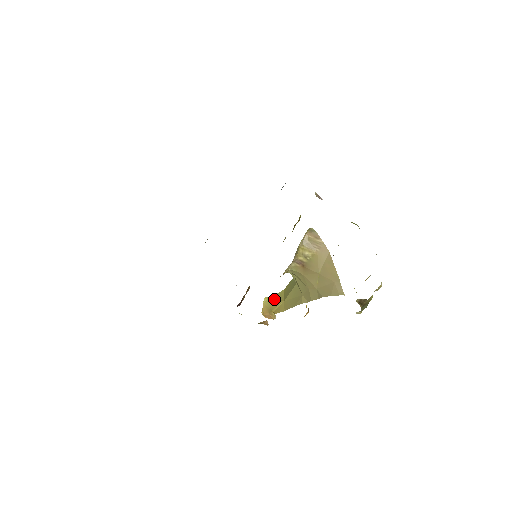
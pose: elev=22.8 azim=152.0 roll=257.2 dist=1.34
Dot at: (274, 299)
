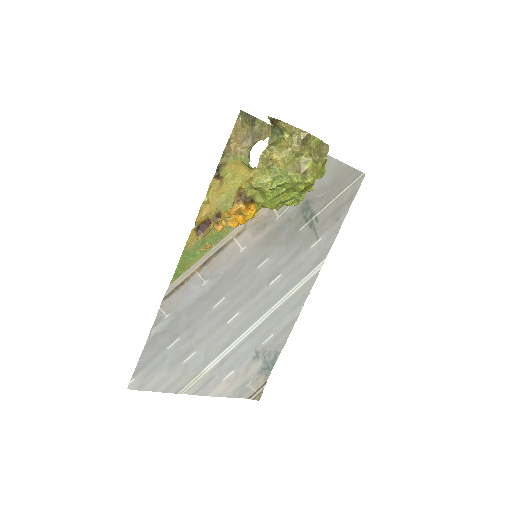
Dot at: occluded
